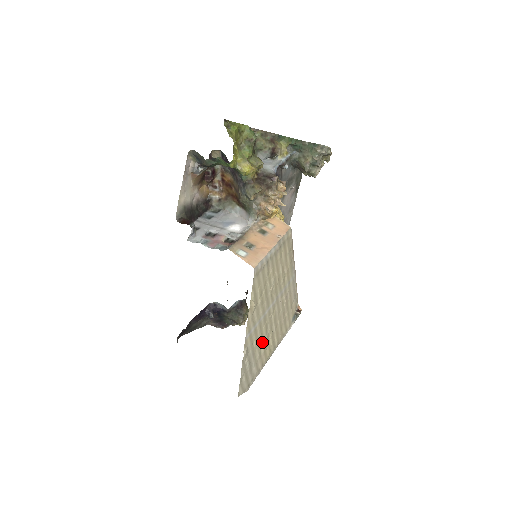
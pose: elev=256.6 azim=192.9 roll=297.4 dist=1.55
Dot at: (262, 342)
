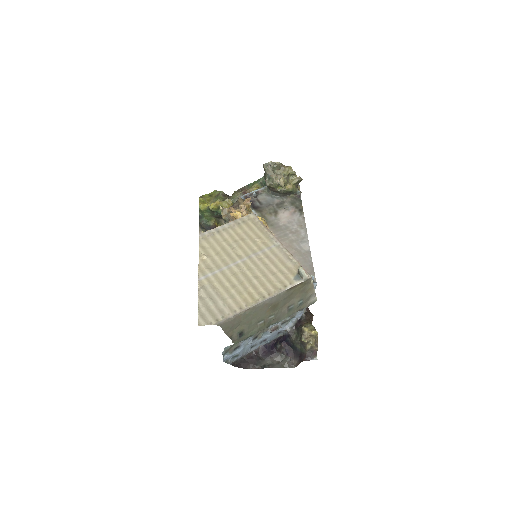
Dot at: (233, 288)
